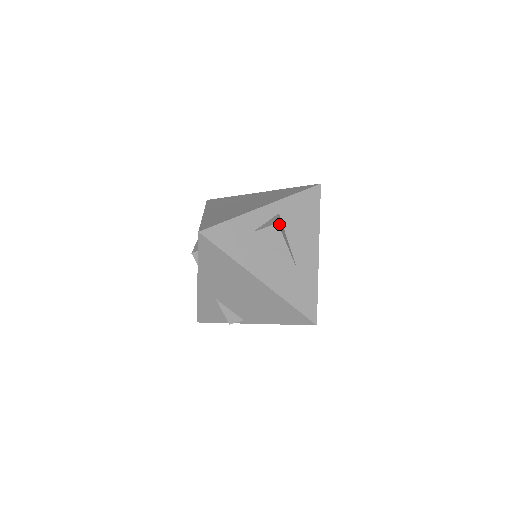
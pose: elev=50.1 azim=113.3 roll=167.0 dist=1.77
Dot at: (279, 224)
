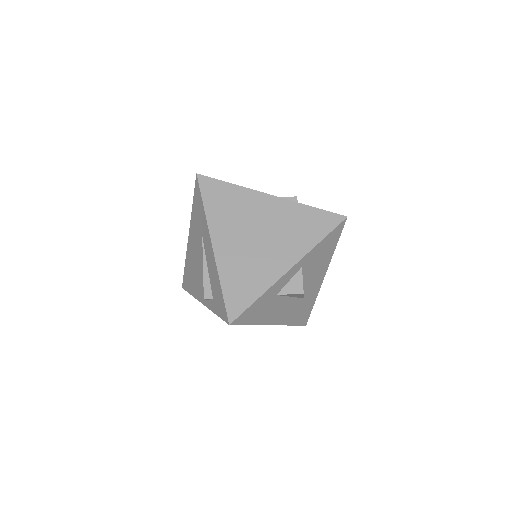
Dot at: occluded
